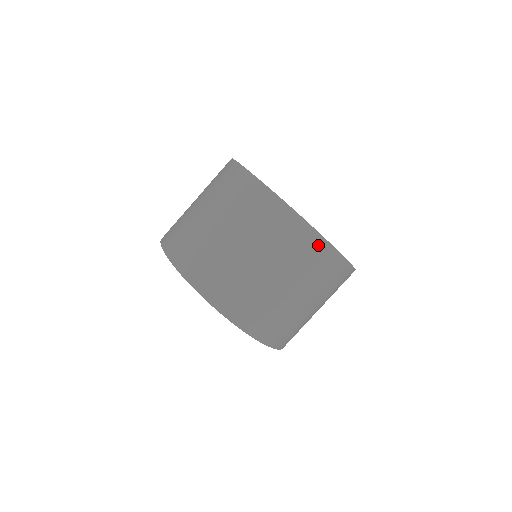
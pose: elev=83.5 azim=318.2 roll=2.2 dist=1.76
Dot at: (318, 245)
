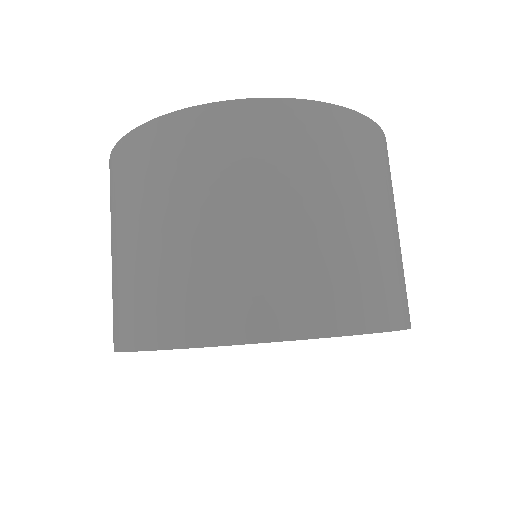
Dot at: (143, 140)
